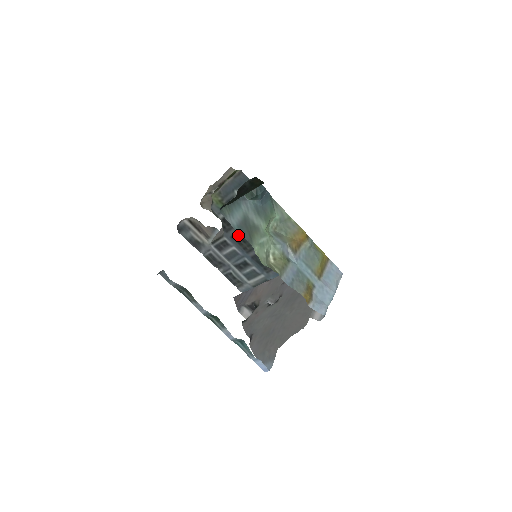
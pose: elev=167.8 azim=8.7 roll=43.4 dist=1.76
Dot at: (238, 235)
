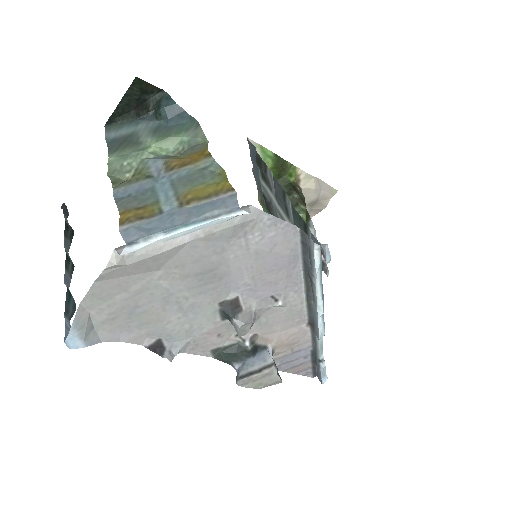
Dot at: occluded
